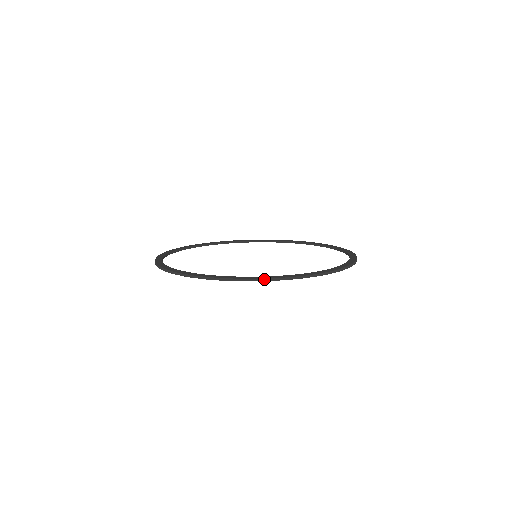
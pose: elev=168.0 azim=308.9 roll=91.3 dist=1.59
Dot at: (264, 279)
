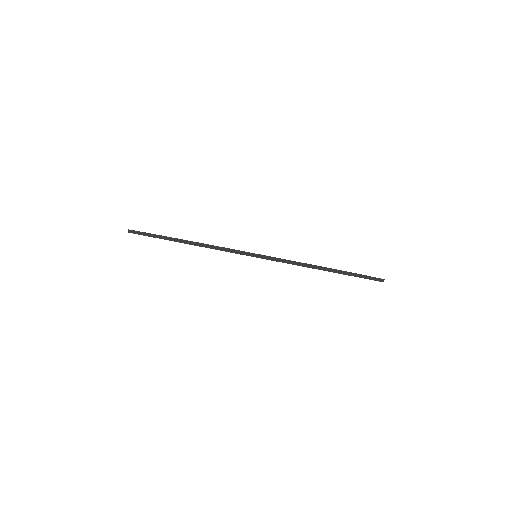
Dot at: (149, 234)
